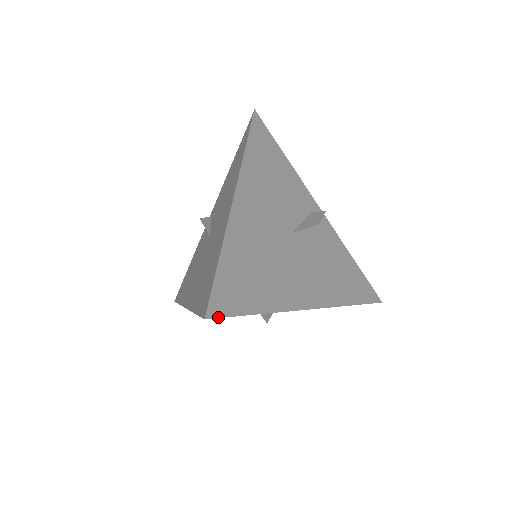
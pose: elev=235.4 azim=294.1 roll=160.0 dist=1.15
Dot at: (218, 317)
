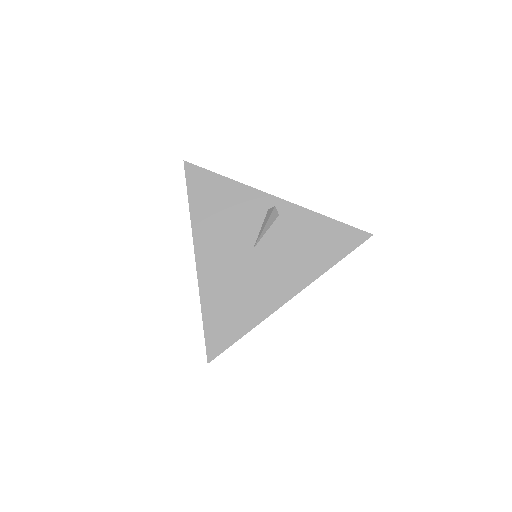
Dot at: occluded
